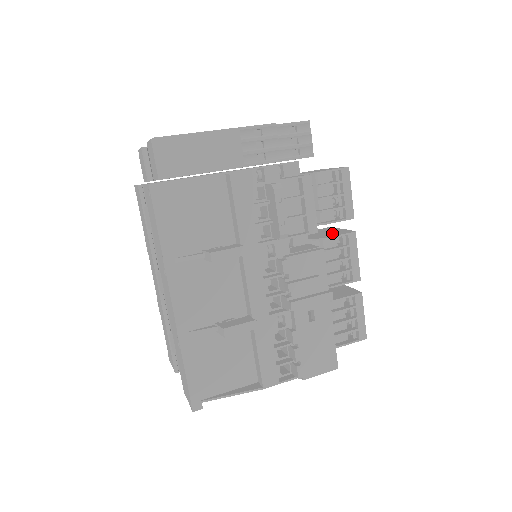
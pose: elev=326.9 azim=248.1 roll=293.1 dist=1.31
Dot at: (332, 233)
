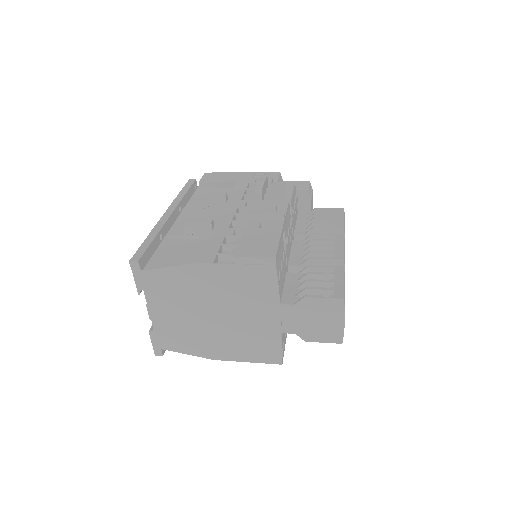
Dot at: occluded
